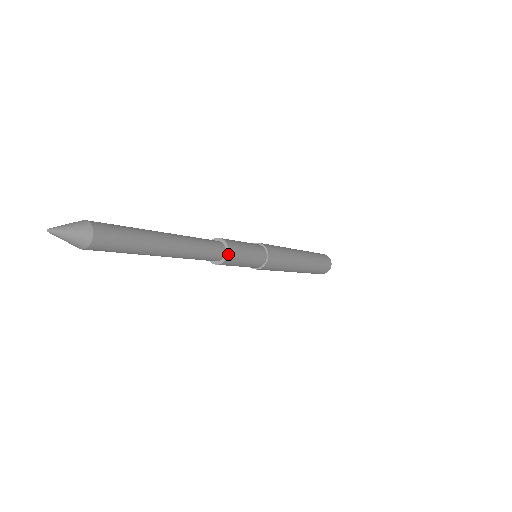
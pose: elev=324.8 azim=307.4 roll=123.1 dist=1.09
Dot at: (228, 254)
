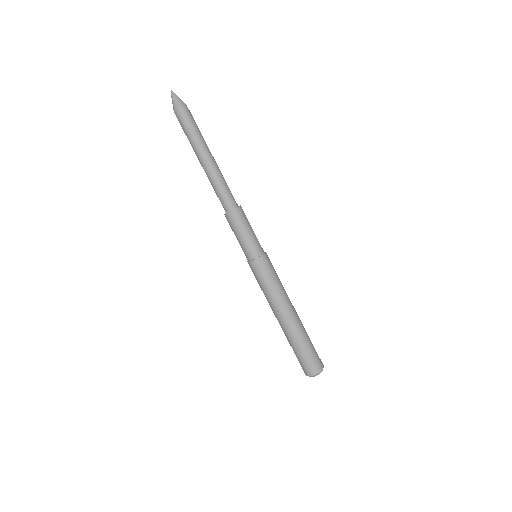
Dot at: (239, 207)
